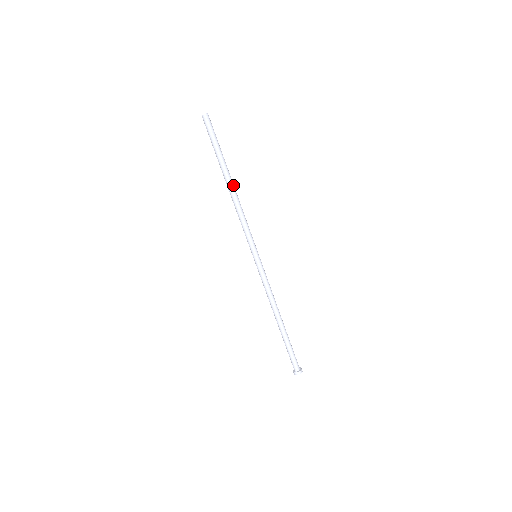
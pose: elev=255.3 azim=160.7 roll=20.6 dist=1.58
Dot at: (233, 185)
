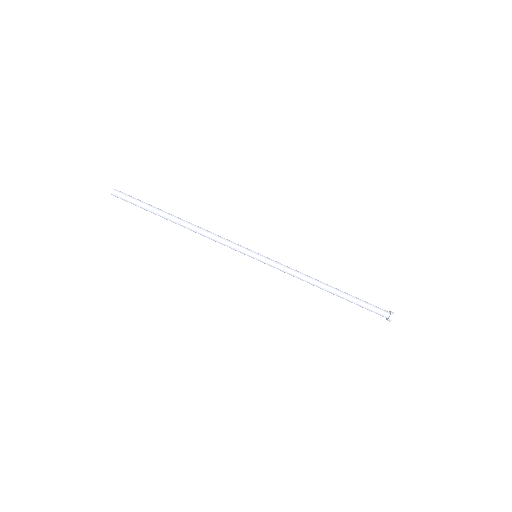
Dot at: (182, 222)
